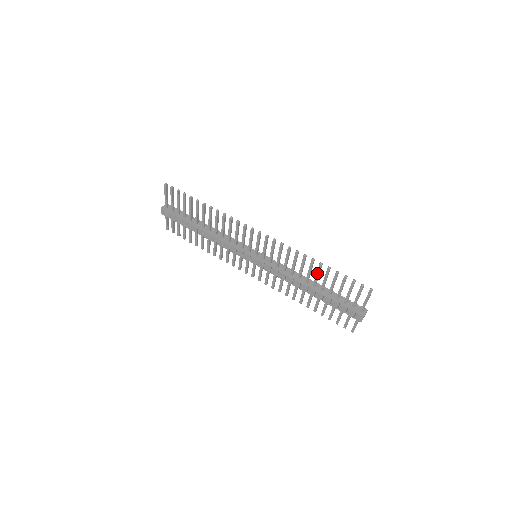
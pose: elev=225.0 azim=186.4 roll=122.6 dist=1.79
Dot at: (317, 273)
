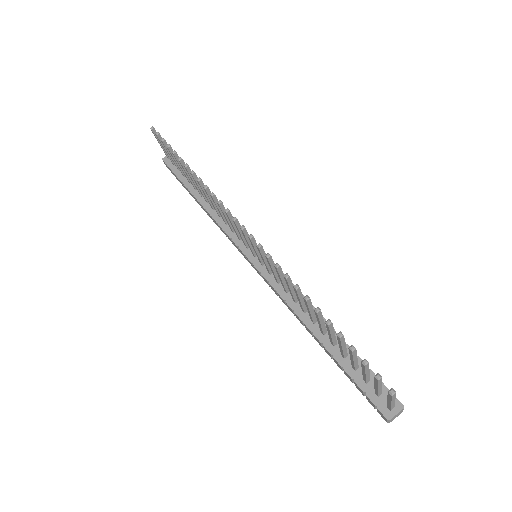
Dot at: (317, 320)
